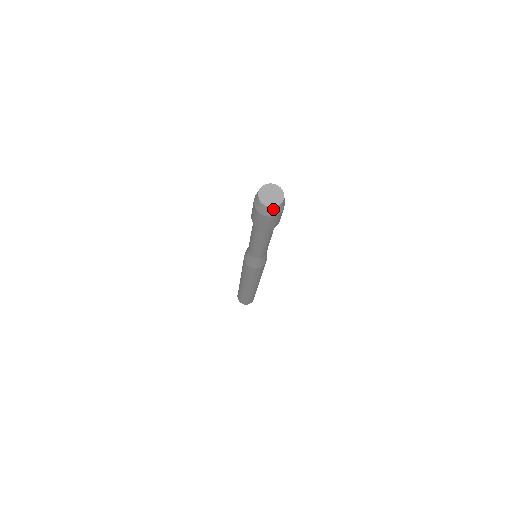
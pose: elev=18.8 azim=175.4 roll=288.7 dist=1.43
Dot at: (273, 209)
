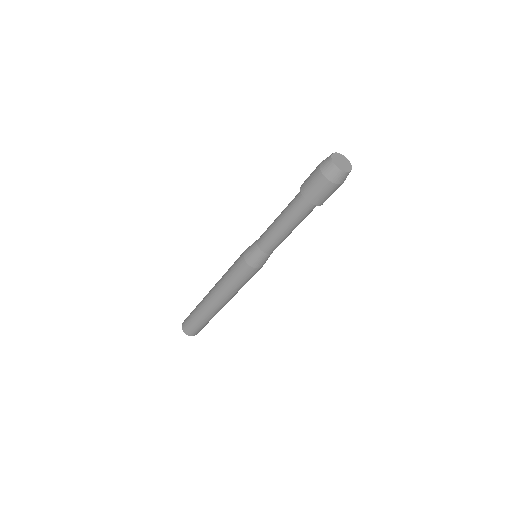
Dot at: (348, 174)
